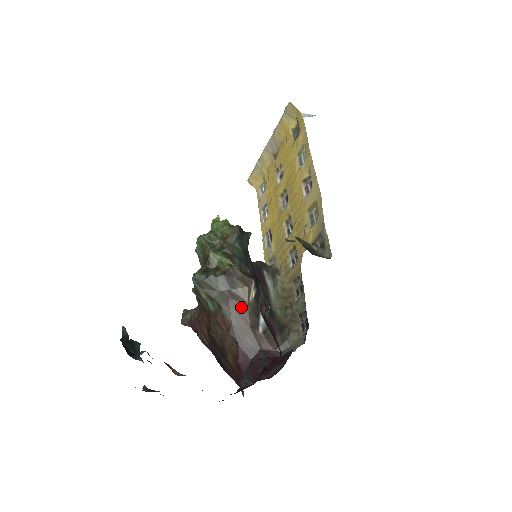
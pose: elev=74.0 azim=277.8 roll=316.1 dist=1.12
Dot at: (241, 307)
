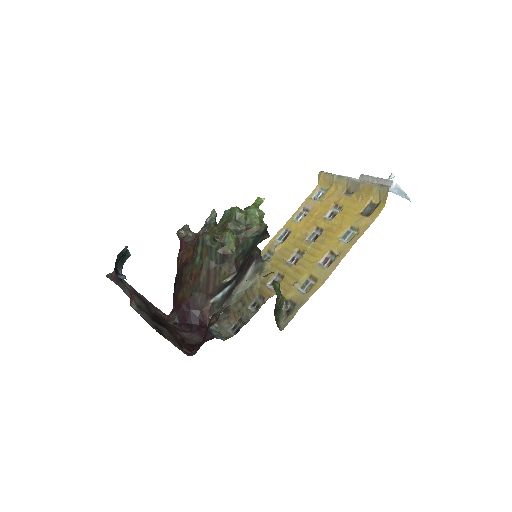
Dot at: (214, 280)
